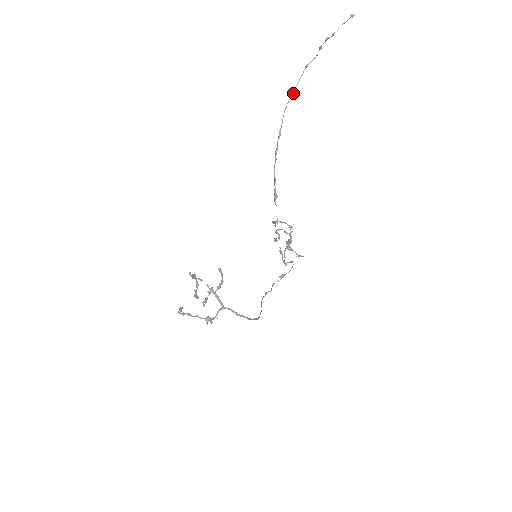
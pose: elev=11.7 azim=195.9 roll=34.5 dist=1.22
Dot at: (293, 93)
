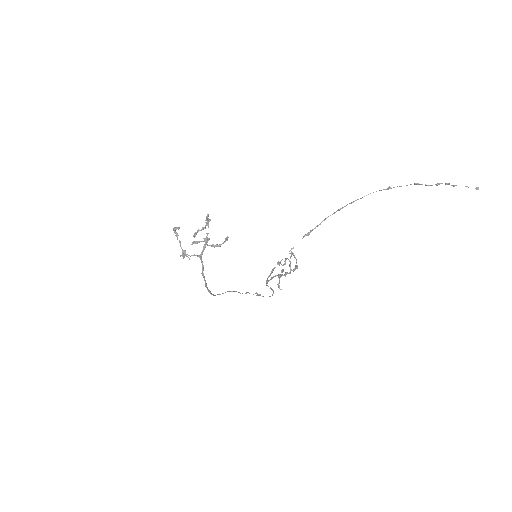
Dot at: (390, 188)
